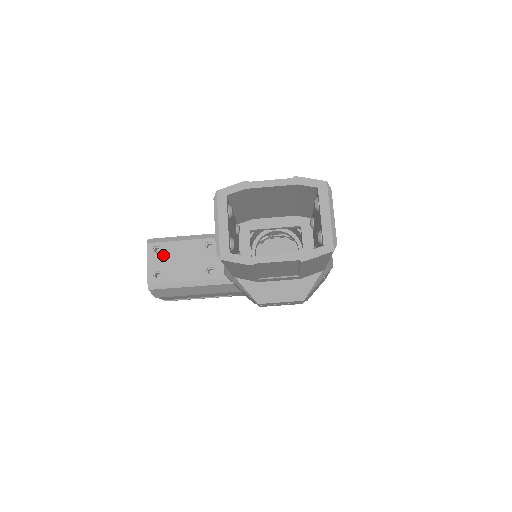
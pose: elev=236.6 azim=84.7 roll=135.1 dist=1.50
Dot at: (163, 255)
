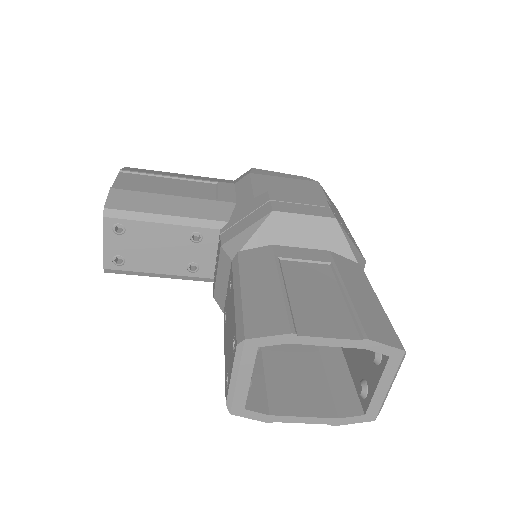
Dot at: (127, 237)
